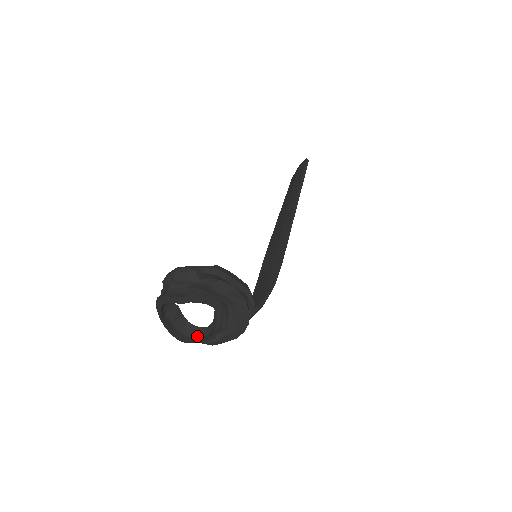
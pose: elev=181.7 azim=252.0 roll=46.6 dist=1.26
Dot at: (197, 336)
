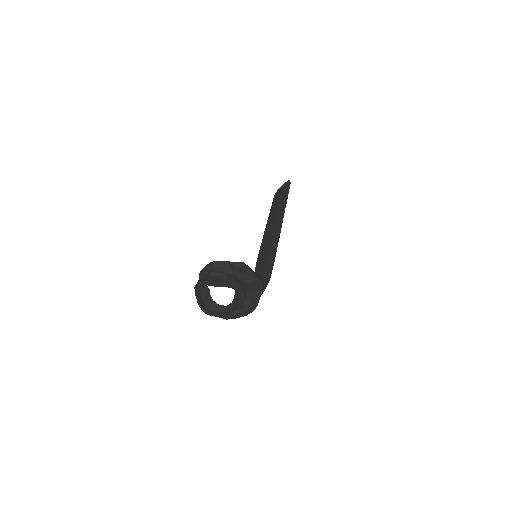
Dot at: (219, 311)
